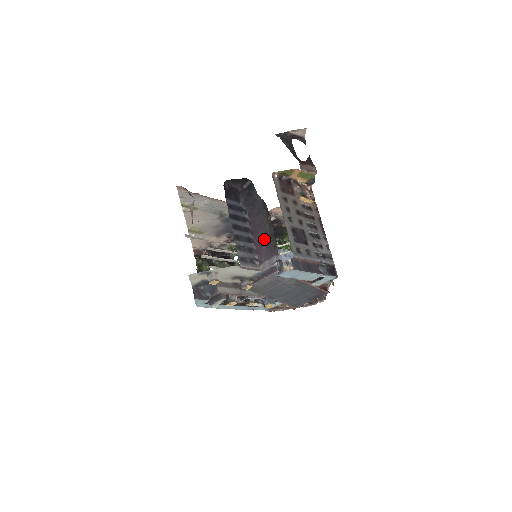
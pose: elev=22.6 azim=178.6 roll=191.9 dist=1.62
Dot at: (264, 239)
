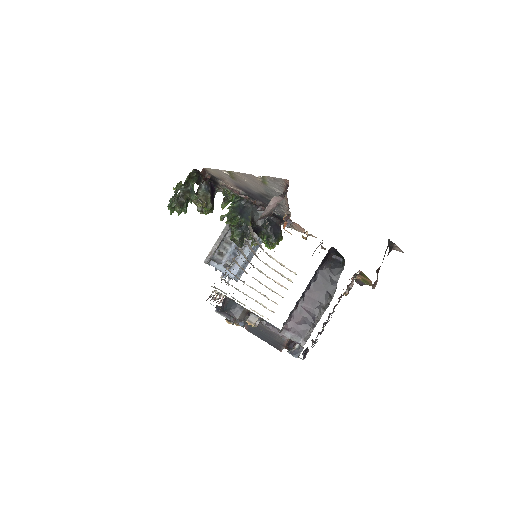
Dot at: (307, 317)
